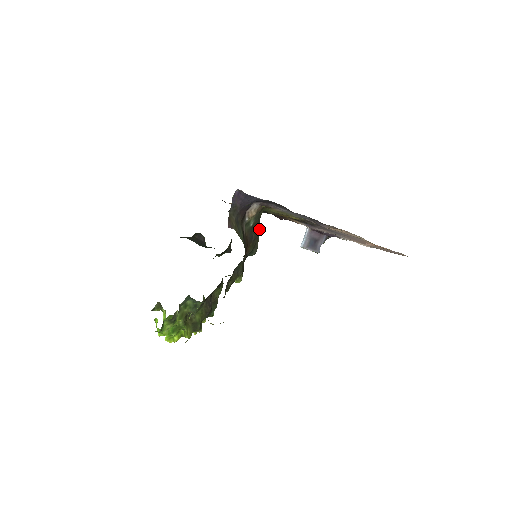
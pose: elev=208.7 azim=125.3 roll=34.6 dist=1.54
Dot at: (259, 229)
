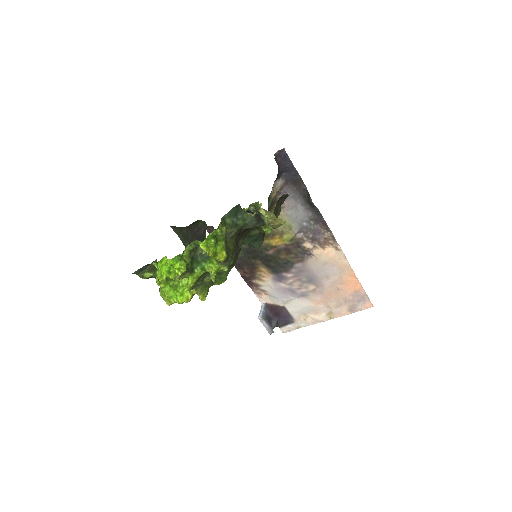
Dot at: occluded
